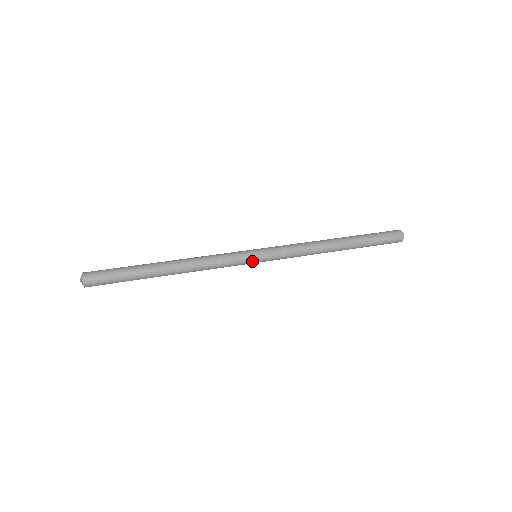
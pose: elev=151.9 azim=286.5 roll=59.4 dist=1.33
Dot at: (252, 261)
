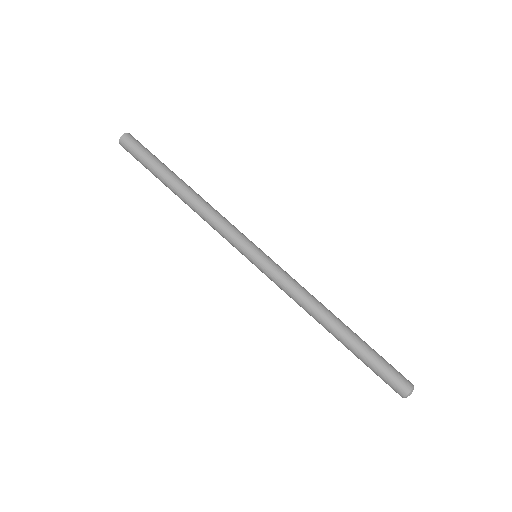
Dot at: occluded
